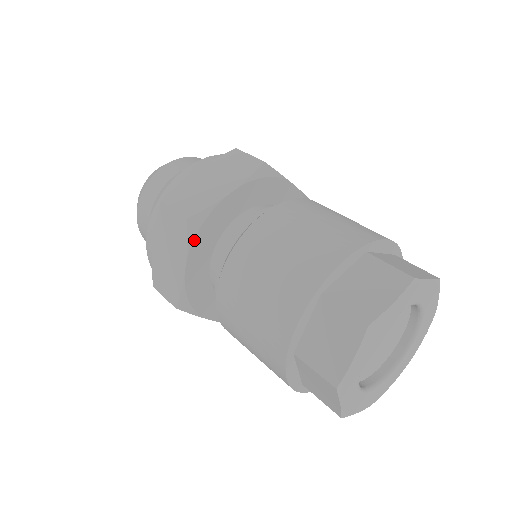
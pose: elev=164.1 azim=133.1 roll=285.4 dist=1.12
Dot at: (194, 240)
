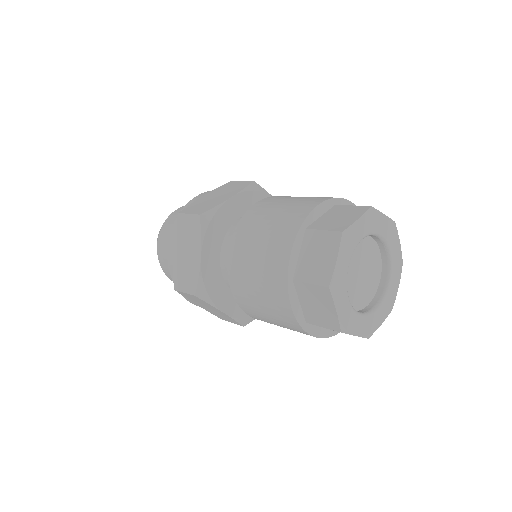
Dot at: (206, 231)
